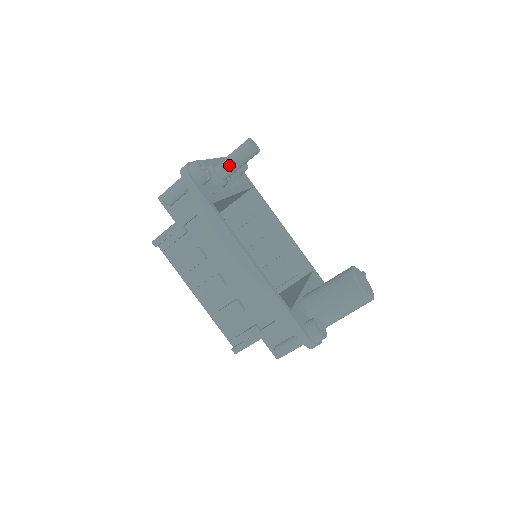
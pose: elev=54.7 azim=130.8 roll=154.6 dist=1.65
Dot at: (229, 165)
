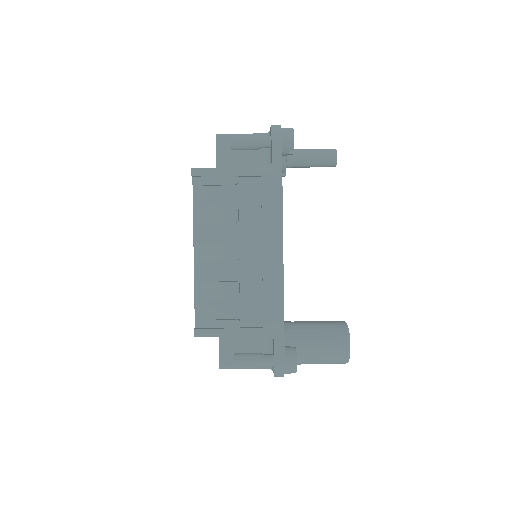
Dot at: (304, 157)
